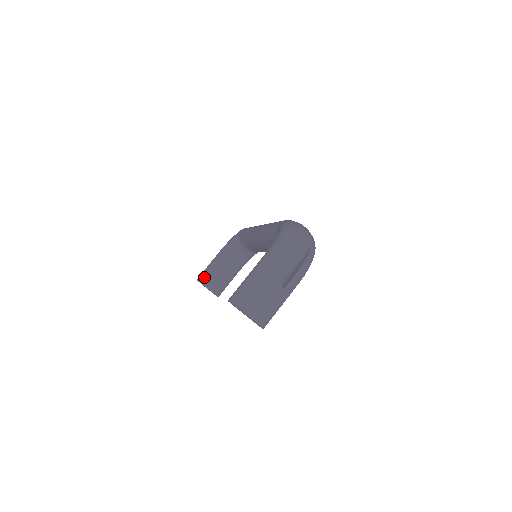
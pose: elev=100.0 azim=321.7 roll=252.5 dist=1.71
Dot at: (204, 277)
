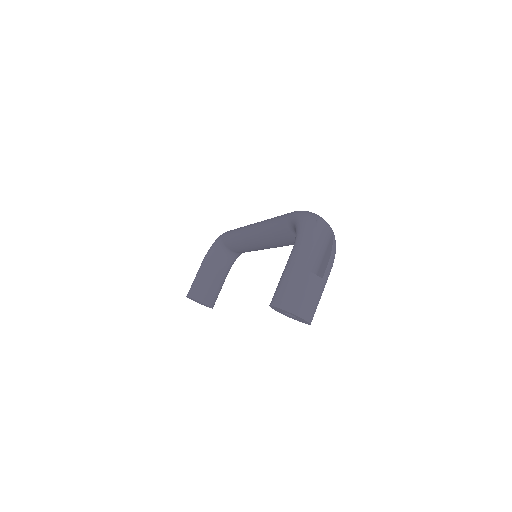
Dot at: (194, 292)
